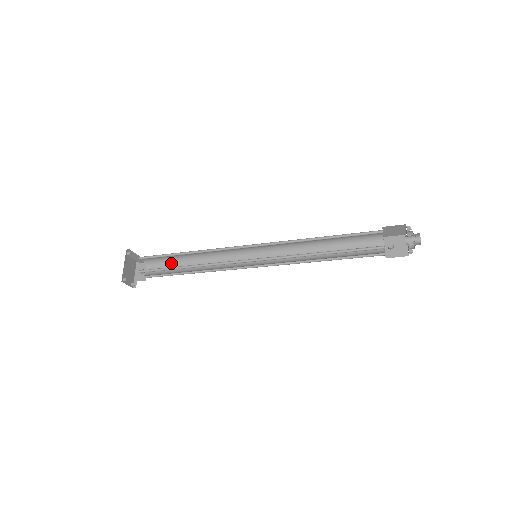
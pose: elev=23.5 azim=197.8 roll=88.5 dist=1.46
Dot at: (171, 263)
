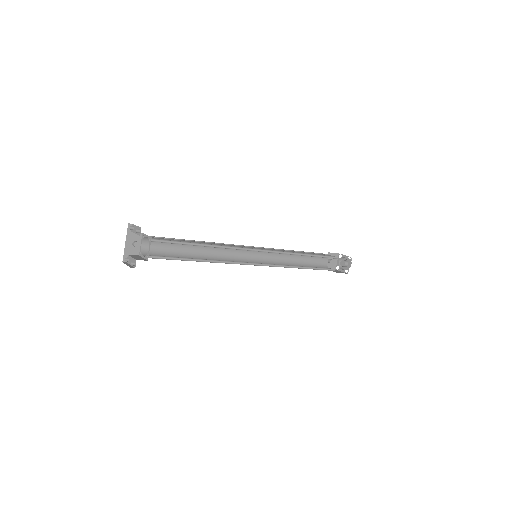
Dot at: occluded
